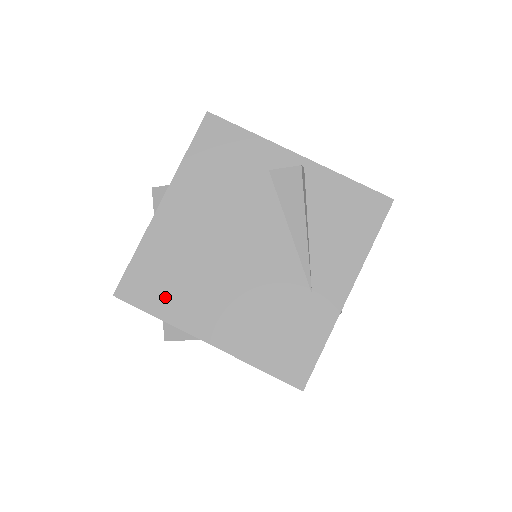
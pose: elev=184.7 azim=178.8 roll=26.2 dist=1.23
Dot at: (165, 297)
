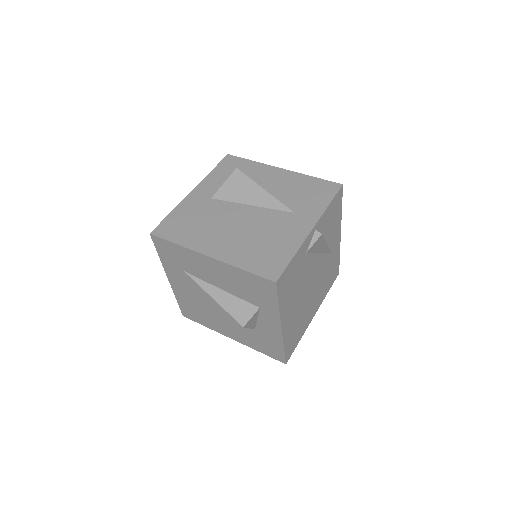
Dot at: (299, 334)
